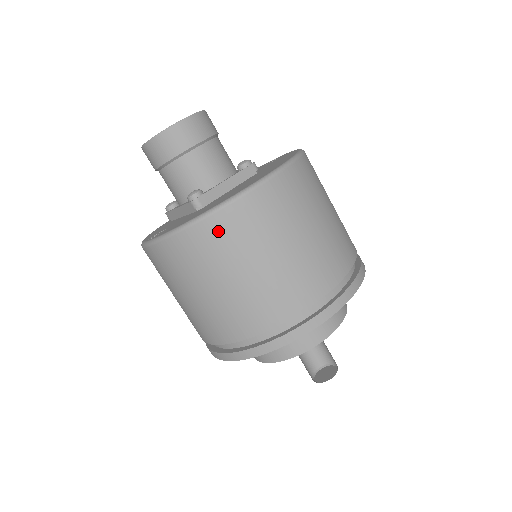
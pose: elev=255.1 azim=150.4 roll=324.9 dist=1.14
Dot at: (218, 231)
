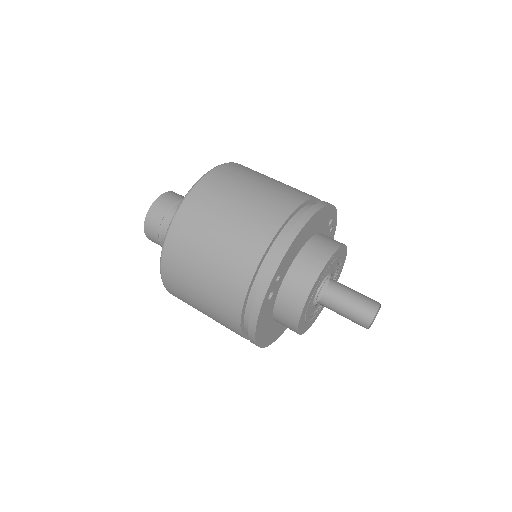
Dot at: (191, 211)
